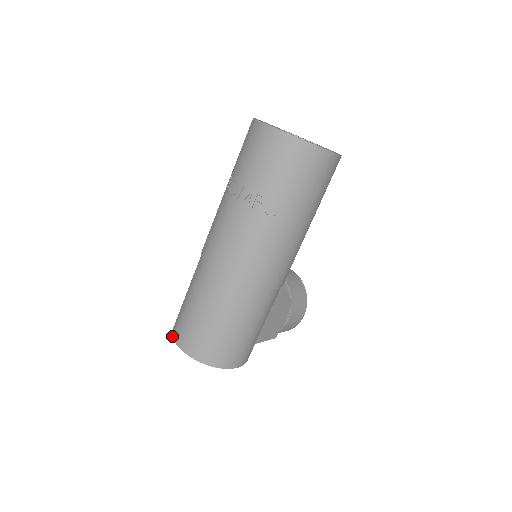
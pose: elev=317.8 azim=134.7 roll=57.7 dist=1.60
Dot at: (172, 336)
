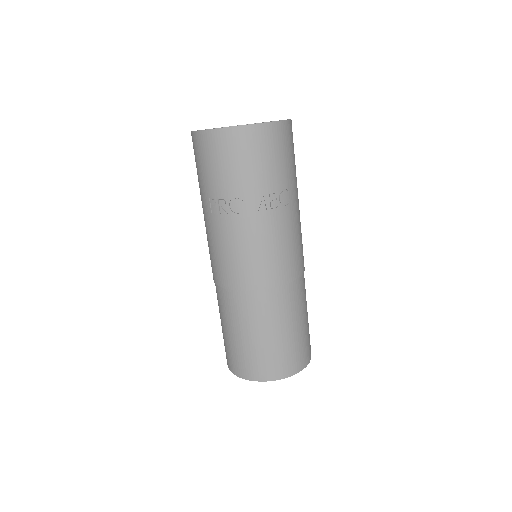
Dot at: (250, 380)
